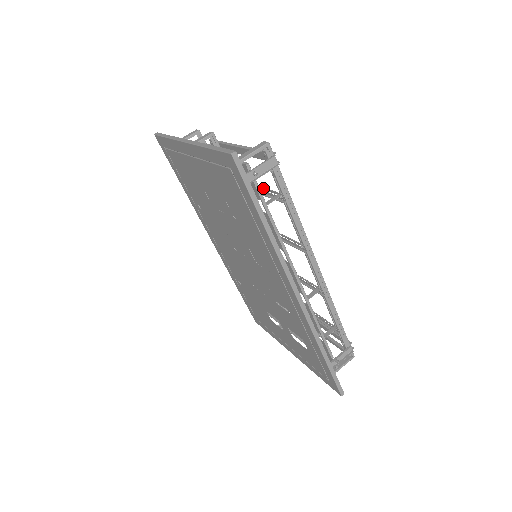
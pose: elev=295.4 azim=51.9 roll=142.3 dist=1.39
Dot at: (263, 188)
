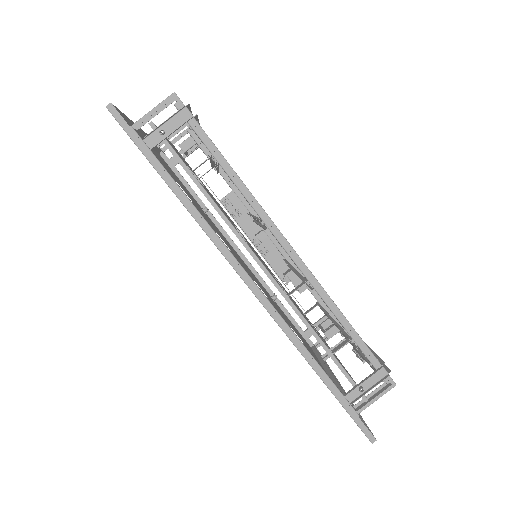
Dot at: occluded
